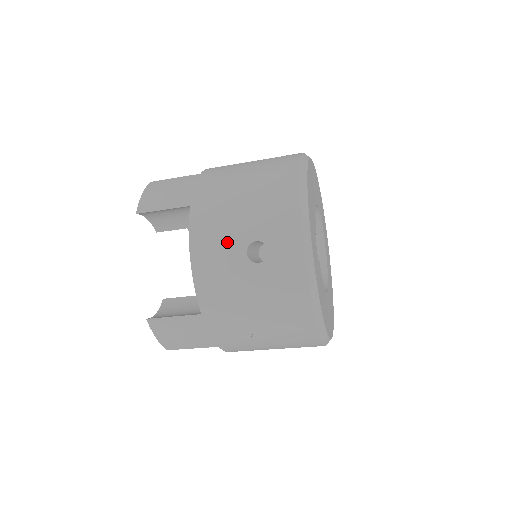
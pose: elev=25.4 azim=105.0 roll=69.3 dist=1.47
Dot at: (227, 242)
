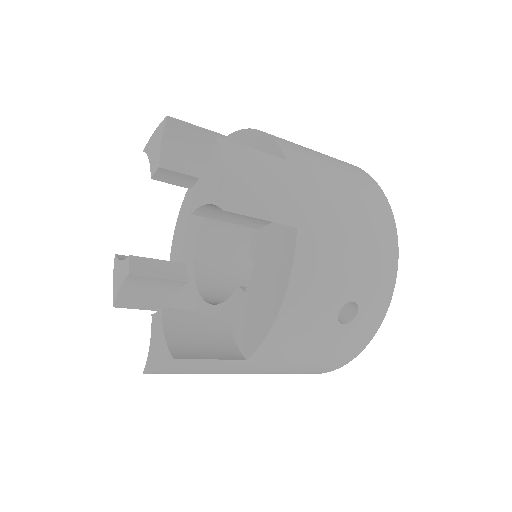
Dot at: (327, 295)
